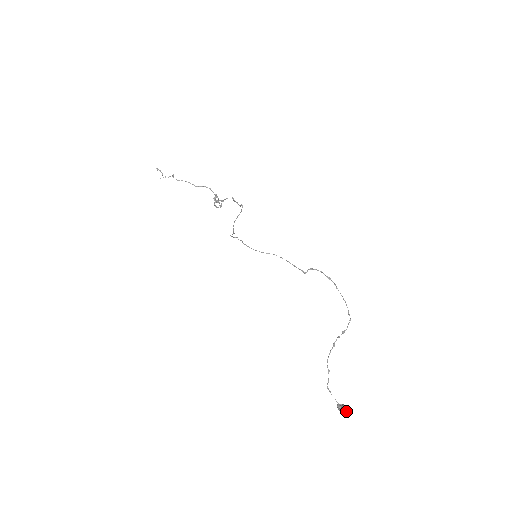
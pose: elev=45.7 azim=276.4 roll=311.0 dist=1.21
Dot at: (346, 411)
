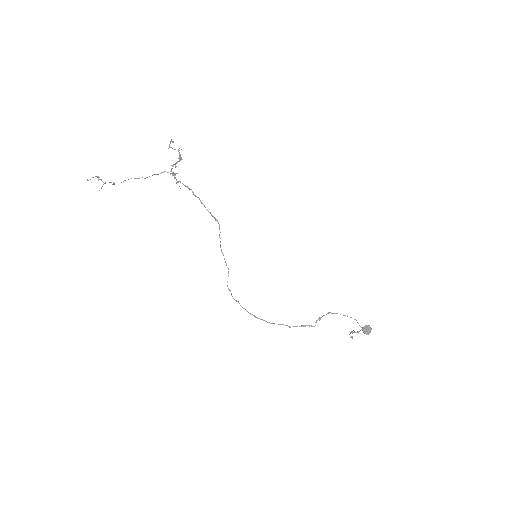
Dot at: occluded
